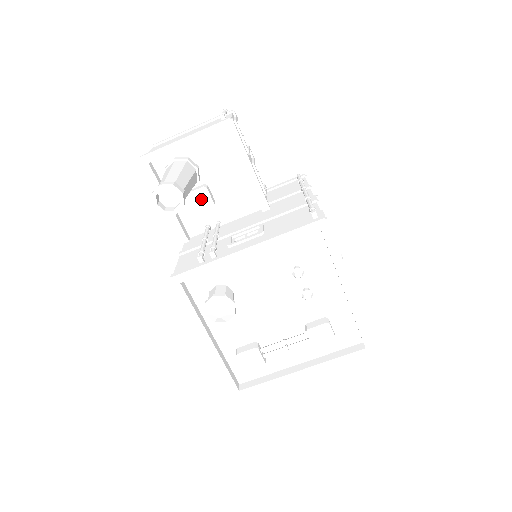
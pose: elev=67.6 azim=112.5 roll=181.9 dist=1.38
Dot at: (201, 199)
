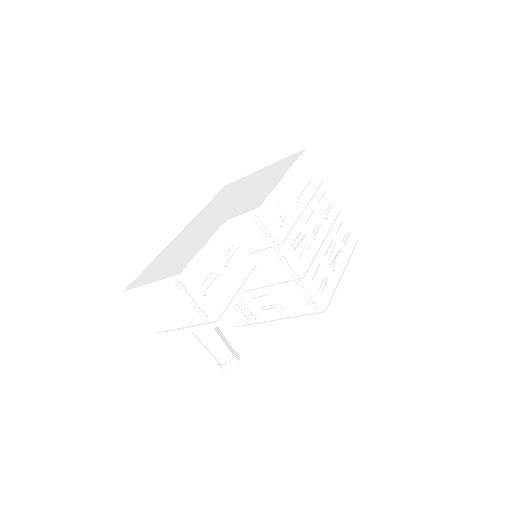
Dot at: occluded
